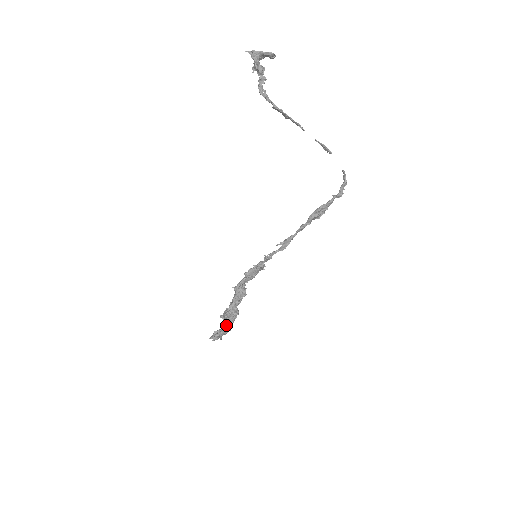
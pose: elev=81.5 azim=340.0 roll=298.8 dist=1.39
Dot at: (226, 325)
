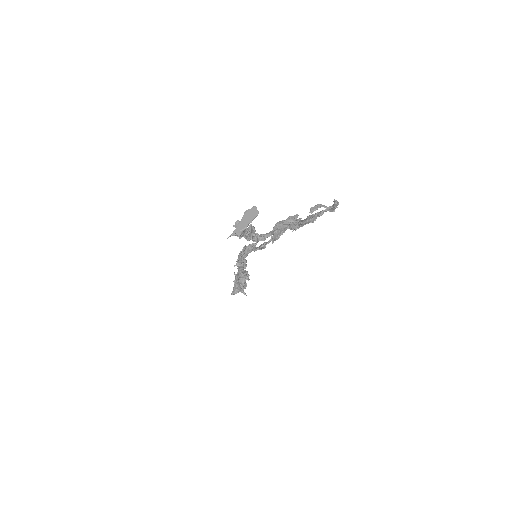
Dot at: occluded
